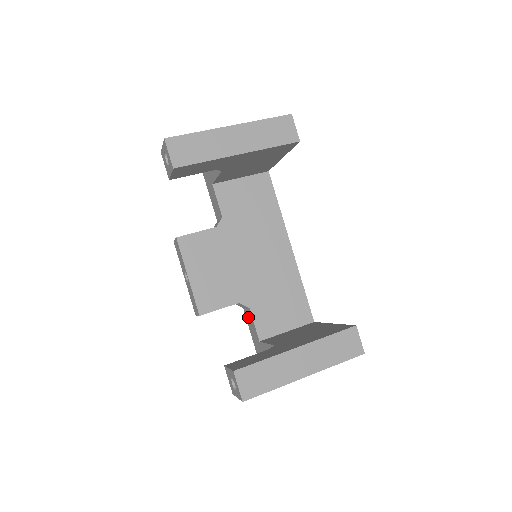
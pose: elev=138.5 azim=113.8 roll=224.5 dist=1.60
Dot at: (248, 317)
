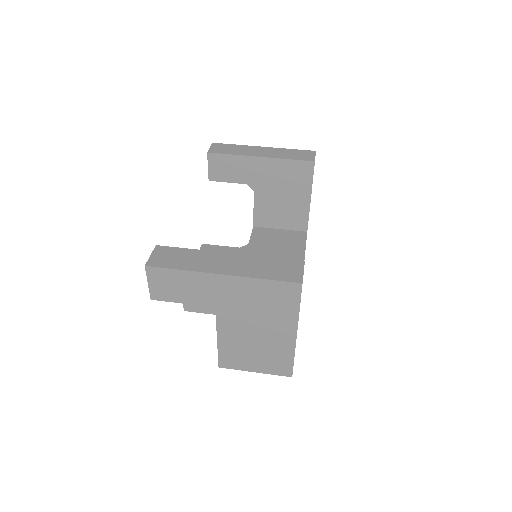
Dot at: occluded
